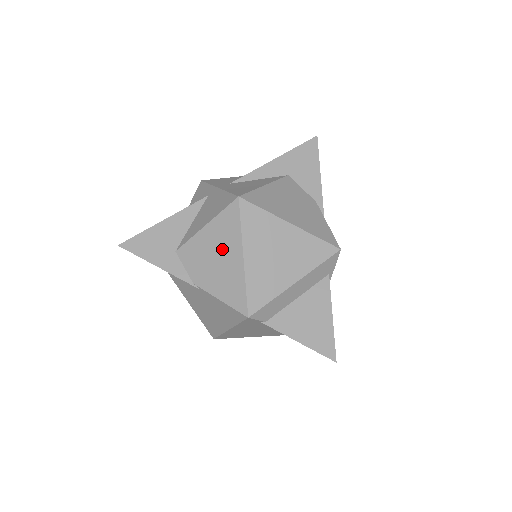
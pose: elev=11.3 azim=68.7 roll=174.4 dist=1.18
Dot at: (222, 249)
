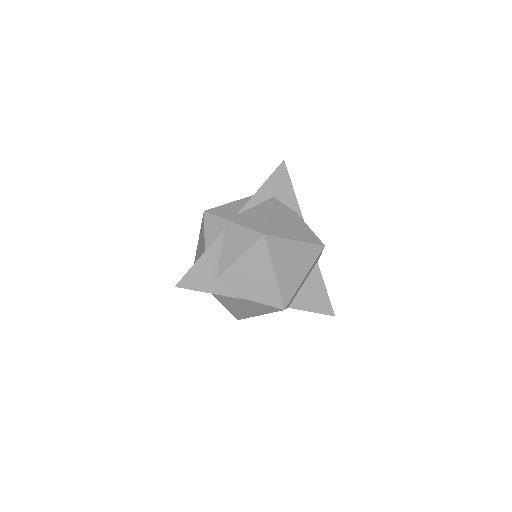
Dot at: (257, 271)
